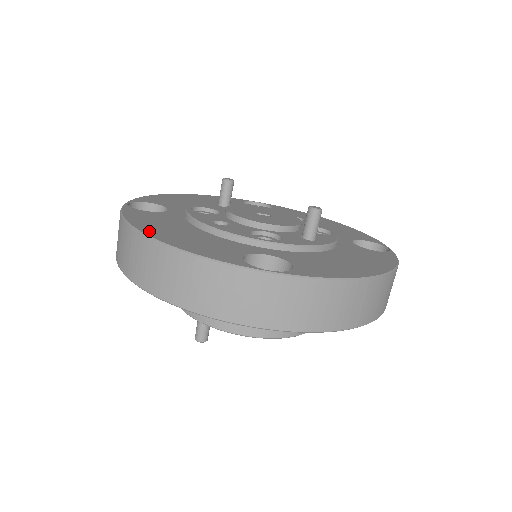
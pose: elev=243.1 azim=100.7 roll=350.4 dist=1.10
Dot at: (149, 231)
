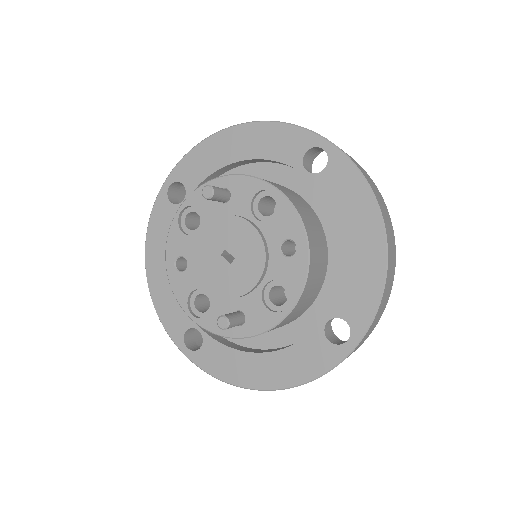
Dot at: occluded
